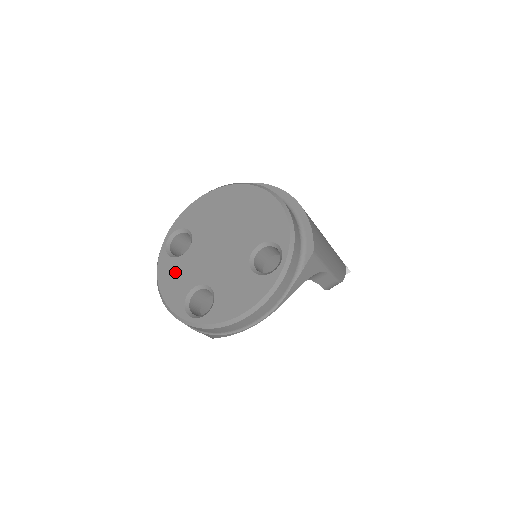
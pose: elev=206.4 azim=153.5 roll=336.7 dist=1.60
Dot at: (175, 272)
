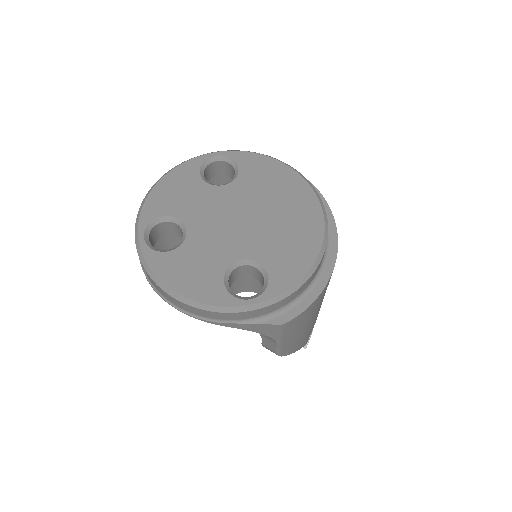
Dot at: (185, 187)
